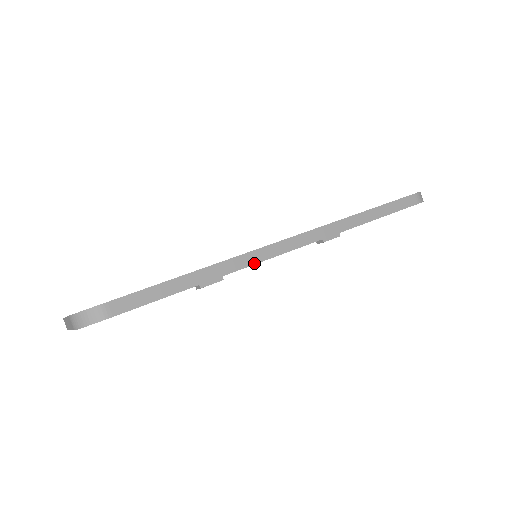
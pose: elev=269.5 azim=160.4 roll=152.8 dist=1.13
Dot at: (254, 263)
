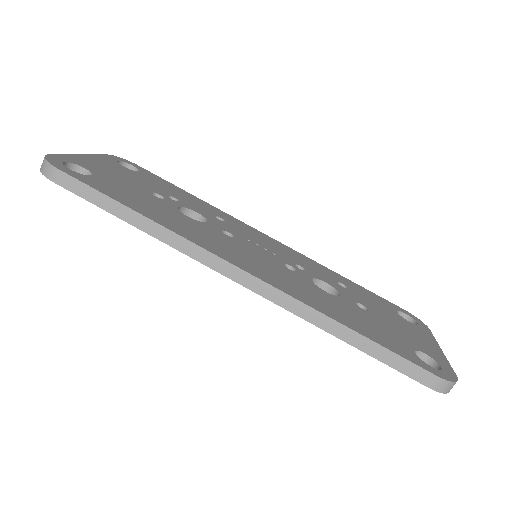
Dot at: (191, 256)
